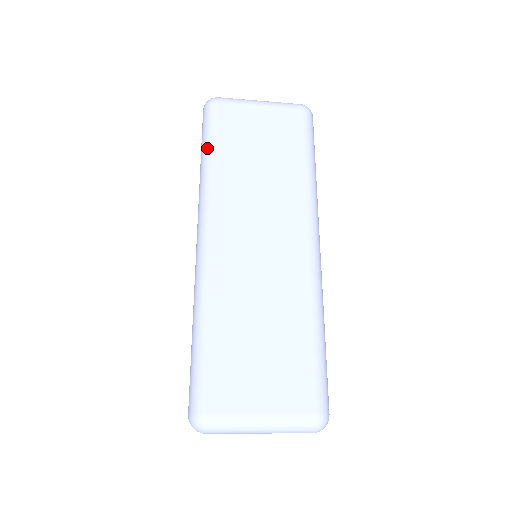
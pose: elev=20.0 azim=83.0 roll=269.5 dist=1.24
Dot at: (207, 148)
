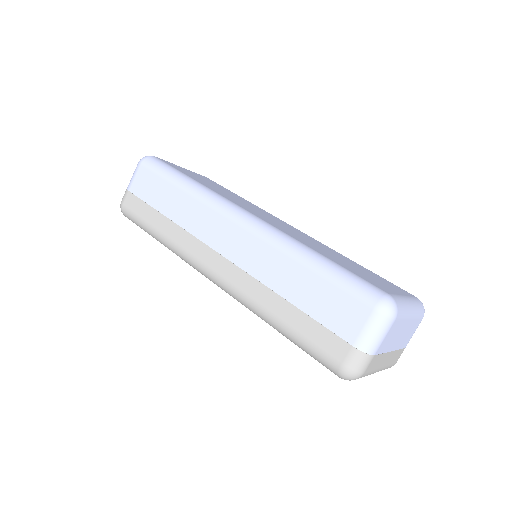
Dot at: (179, 175)
